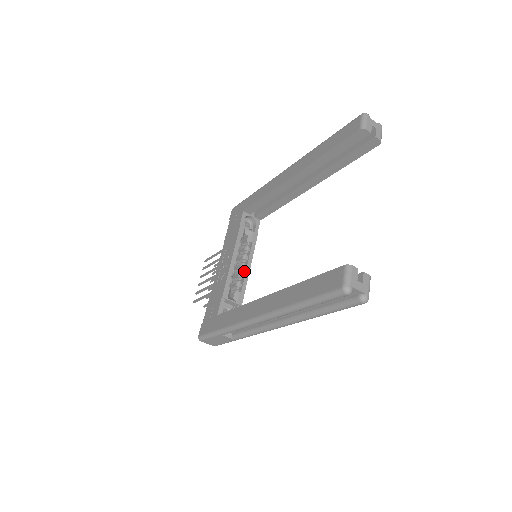
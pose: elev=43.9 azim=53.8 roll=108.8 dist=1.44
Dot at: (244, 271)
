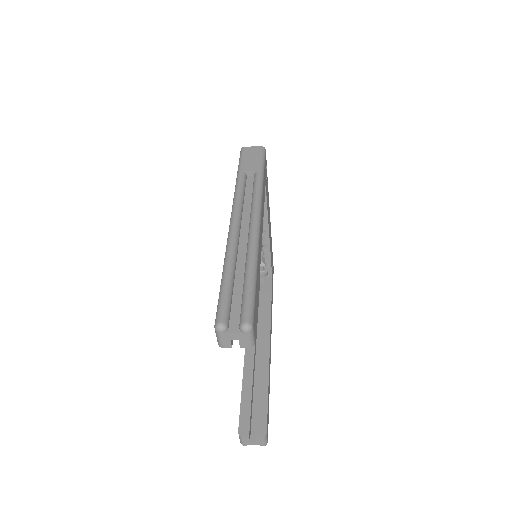
Dot at: (265, 238)
